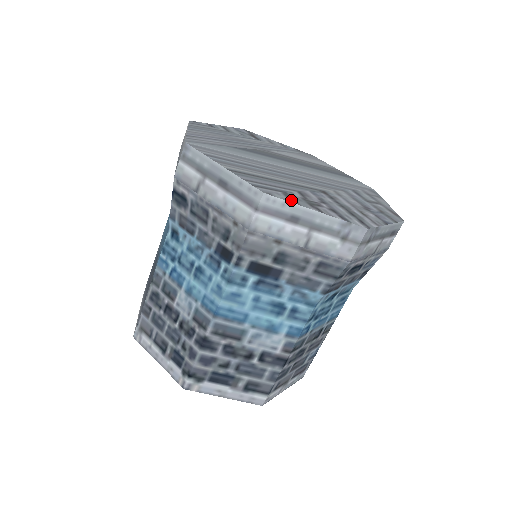
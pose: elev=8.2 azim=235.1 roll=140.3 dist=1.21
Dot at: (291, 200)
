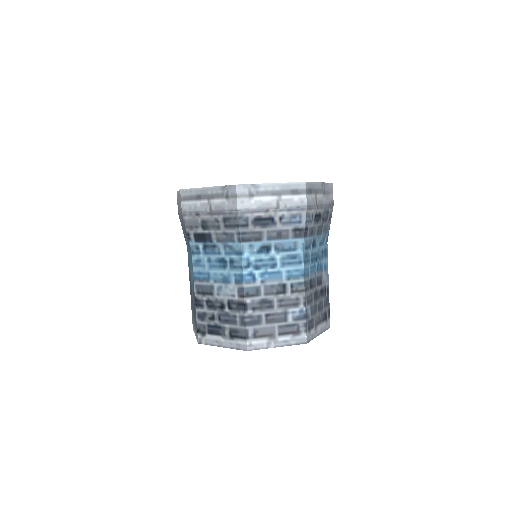
Dot at: (196, 188)
